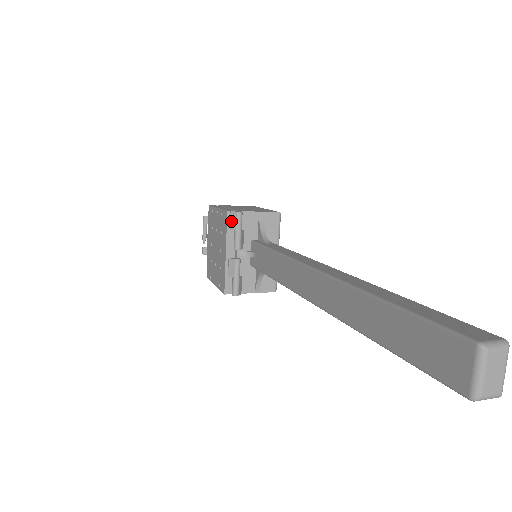
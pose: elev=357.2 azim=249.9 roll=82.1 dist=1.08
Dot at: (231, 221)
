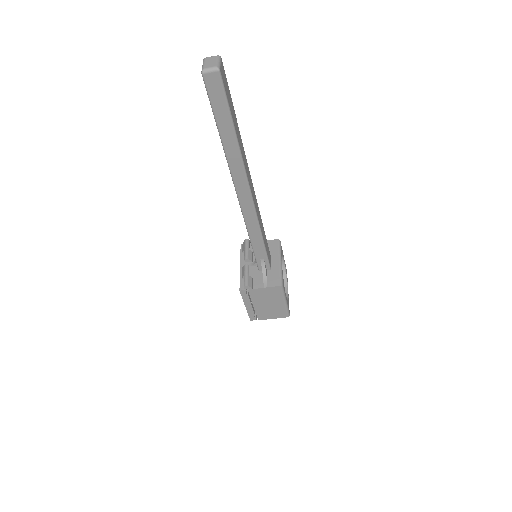
Dot at: (243, 248)
